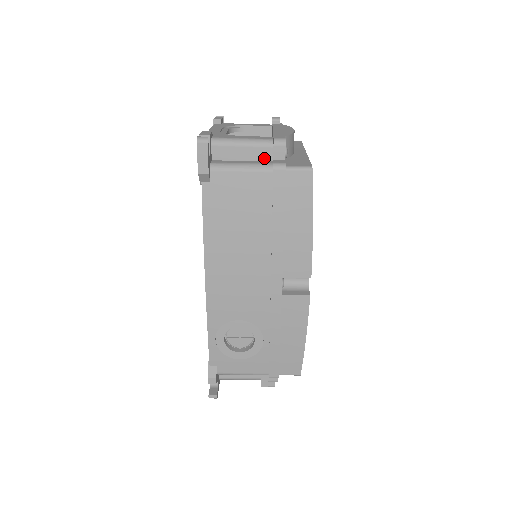
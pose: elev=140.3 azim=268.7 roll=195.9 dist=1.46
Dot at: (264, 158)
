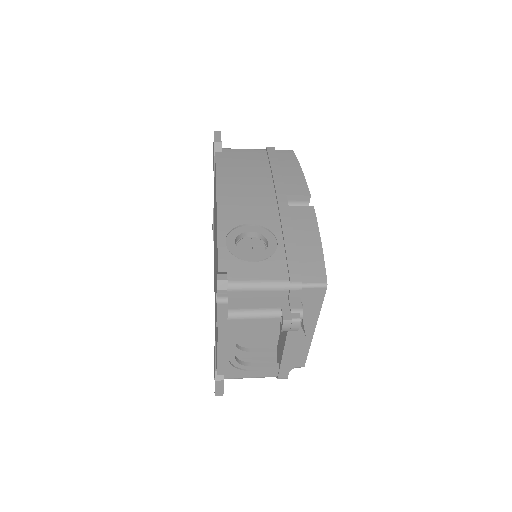
Dot at: occluded
